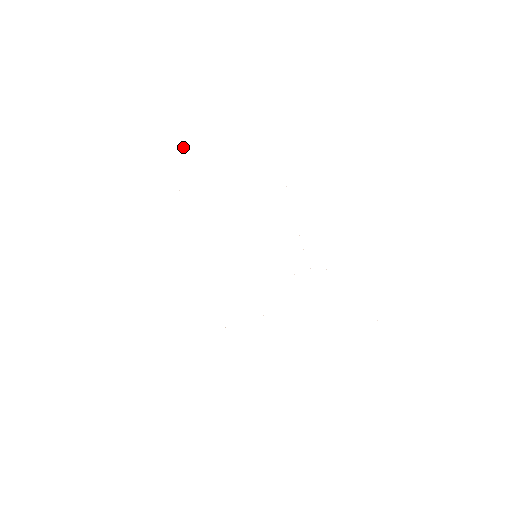
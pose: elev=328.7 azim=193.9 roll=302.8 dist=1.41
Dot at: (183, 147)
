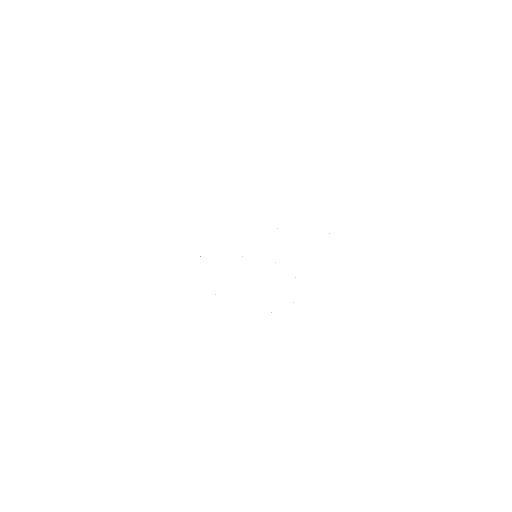
Dot at: occluded
